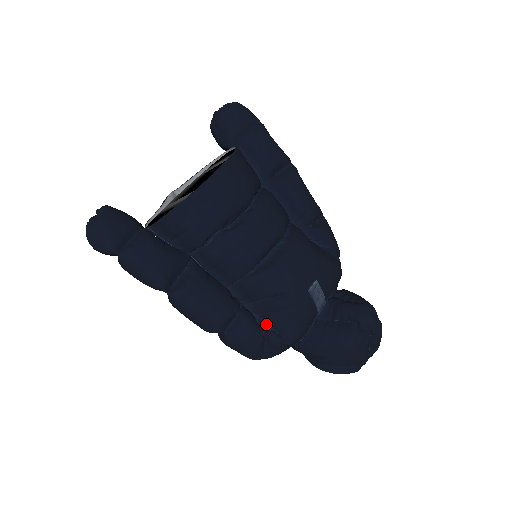
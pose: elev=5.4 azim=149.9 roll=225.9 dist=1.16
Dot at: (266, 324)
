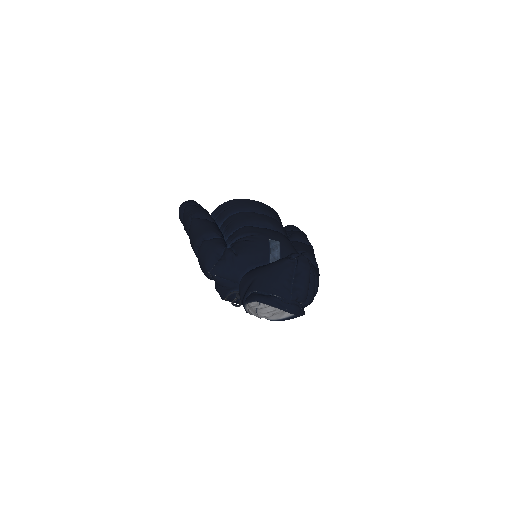
Dot at: occluded
